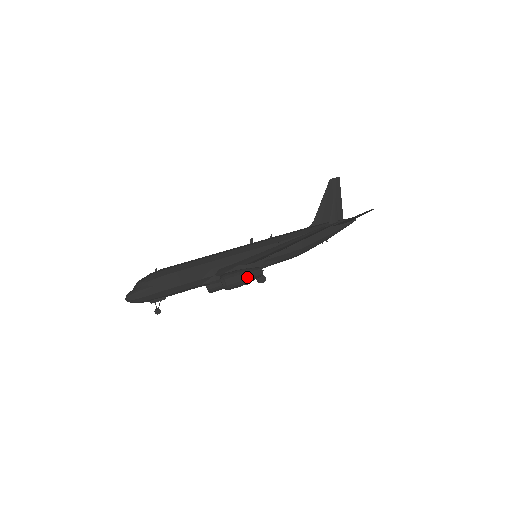
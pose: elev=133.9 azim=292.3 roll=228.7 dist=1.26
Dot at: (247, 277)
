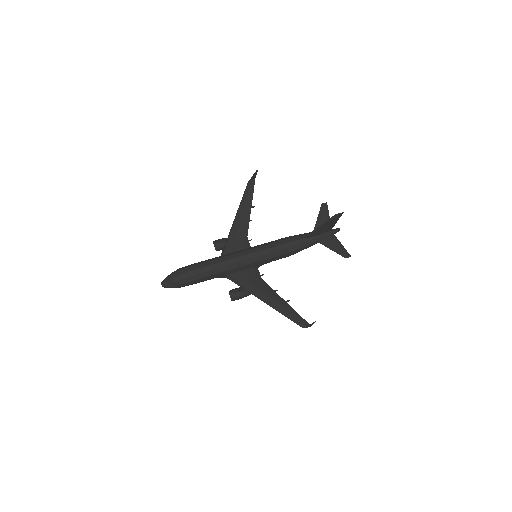
Dot at: (246, 296)
